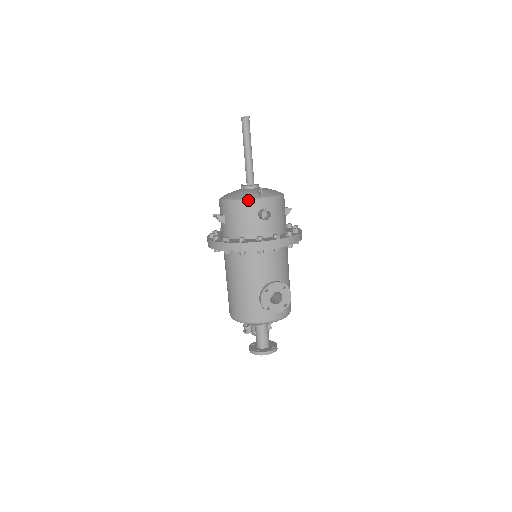
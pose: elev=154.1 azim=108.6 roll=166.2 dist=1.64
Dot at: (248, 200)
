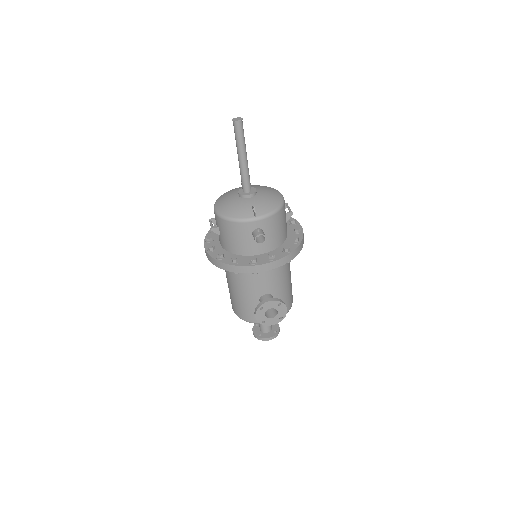
Dot at: (241, 220)
